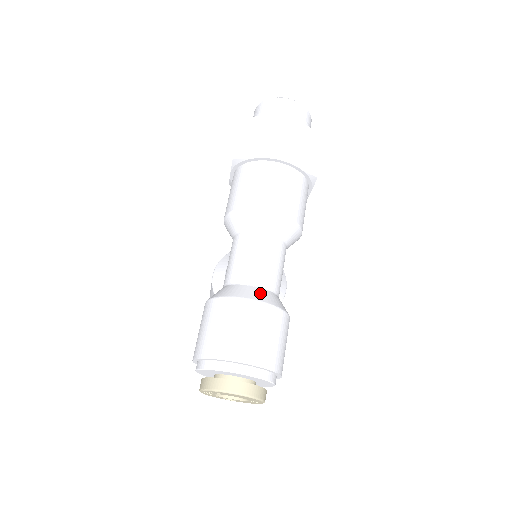
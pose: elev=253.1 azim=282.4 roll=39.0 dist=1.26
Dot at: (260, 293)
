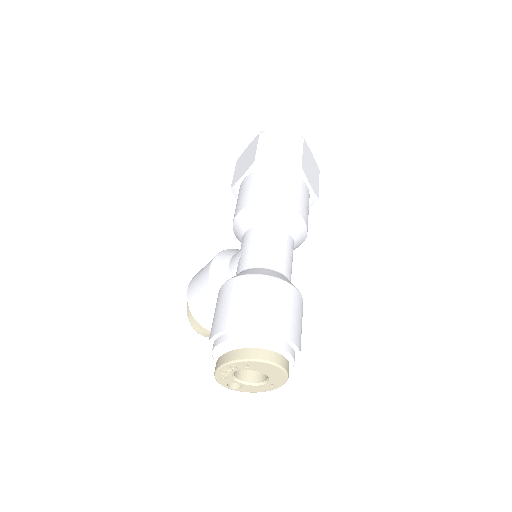
Dot at: (286, 279)
